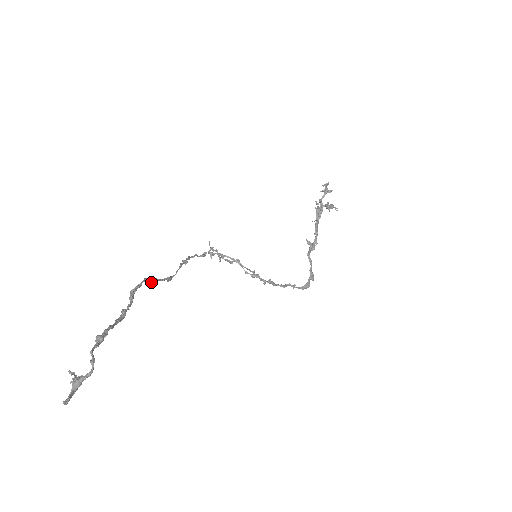
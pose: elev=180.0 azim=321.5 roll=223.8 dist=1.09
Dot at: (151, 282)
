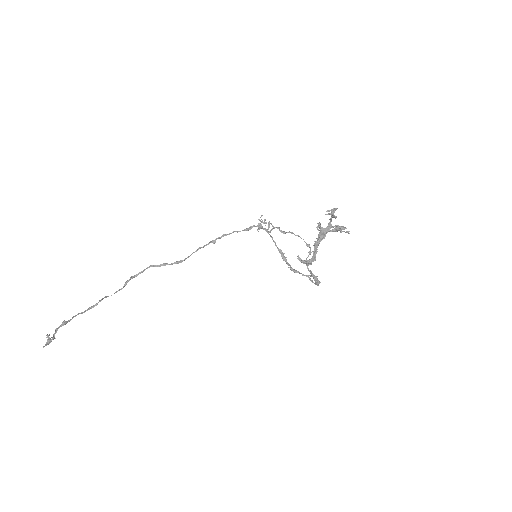
Dot at: occluded
